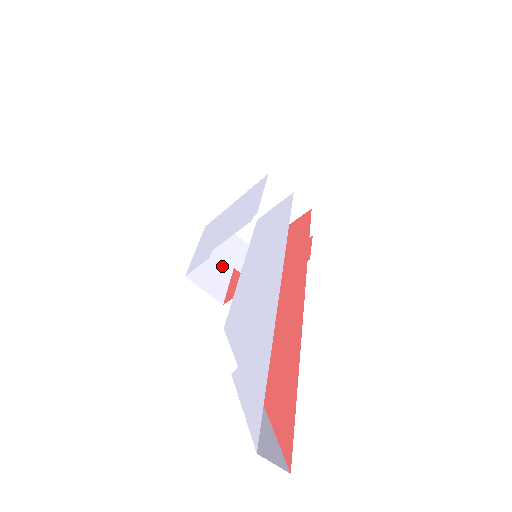
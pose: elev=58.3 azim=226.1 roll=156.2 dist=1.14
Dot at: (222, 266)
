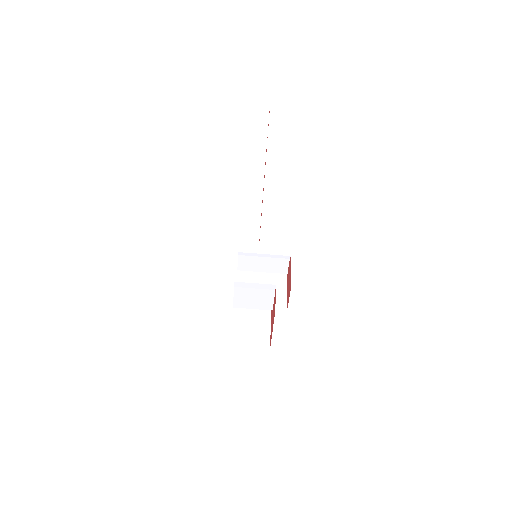
Dot at: occluded
